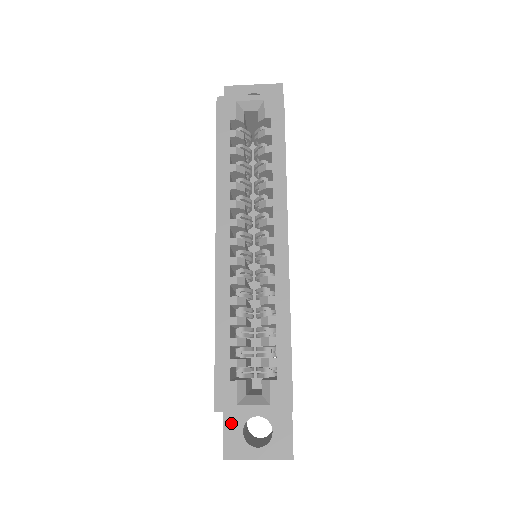
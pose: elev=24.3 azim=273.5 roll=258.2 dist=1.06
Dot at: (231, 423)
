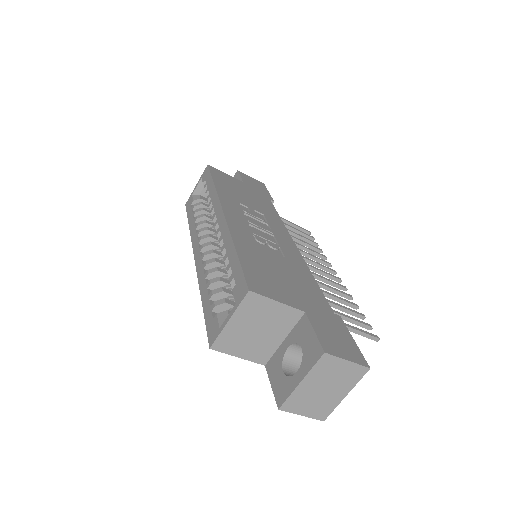
Dot at: (273, 373)
